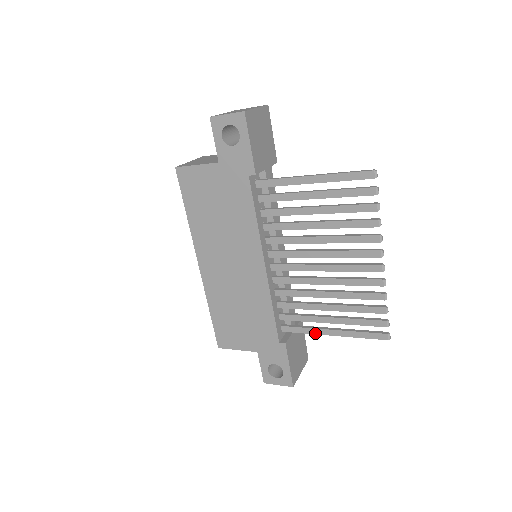
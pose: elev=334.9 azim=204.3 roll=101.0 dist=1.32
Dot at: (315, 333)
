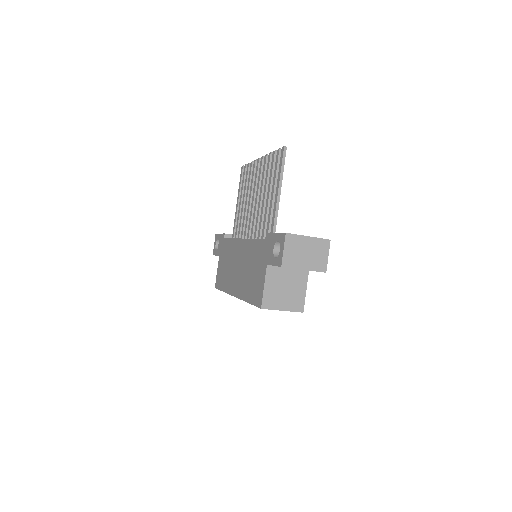
Dot at: (275, 209)
